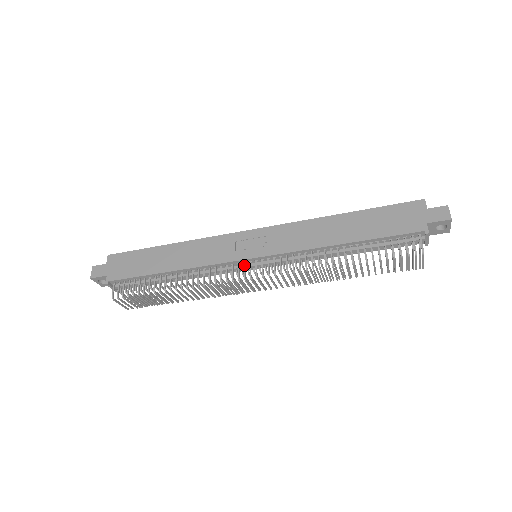
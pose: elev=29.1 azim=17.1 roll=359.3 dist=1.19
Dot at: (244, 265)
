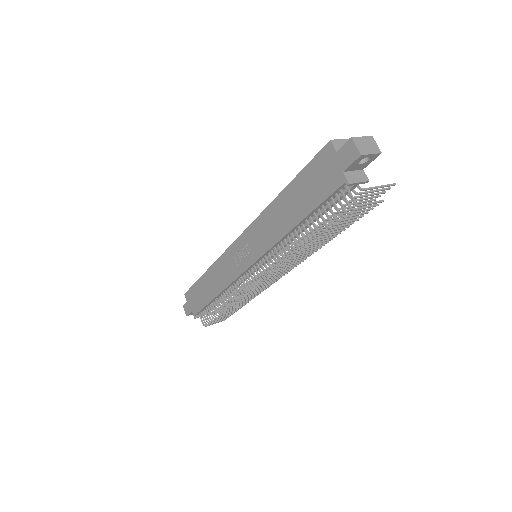
Dot at: occluded
